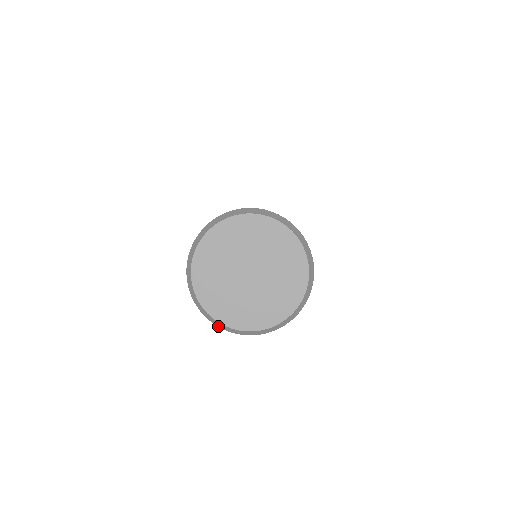
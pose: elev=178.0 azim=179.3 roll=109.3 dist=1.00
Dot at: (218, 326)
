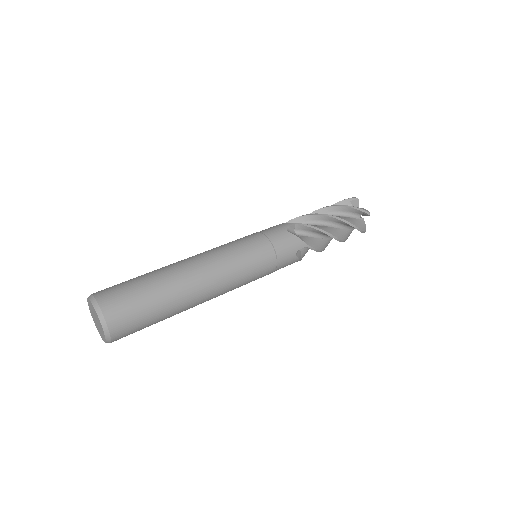
Dot at: occluded
